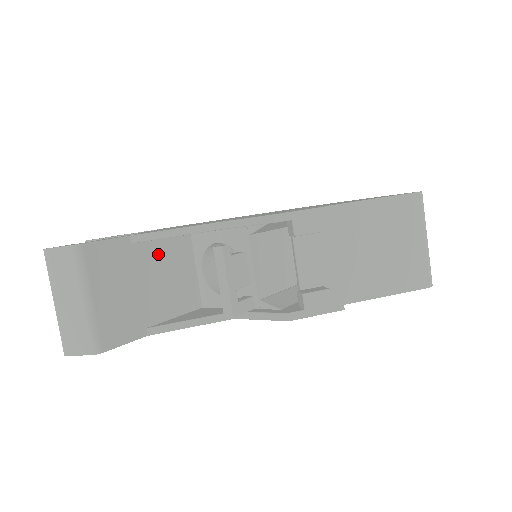
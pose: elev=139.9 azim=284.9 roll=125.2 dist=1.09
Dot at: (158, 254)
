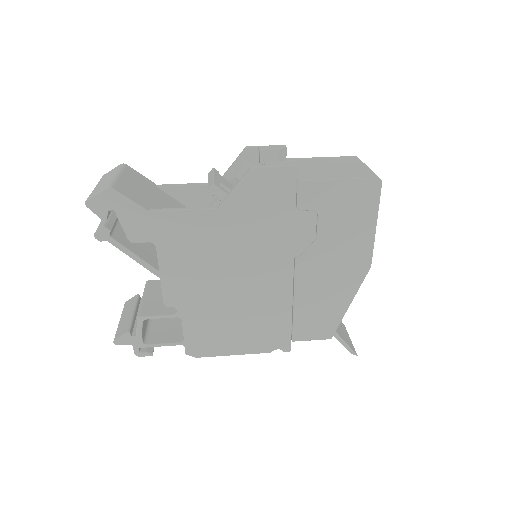
Dot at: (173, 202)
